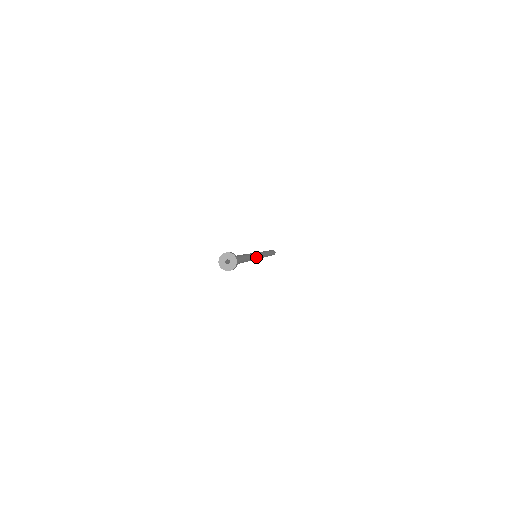
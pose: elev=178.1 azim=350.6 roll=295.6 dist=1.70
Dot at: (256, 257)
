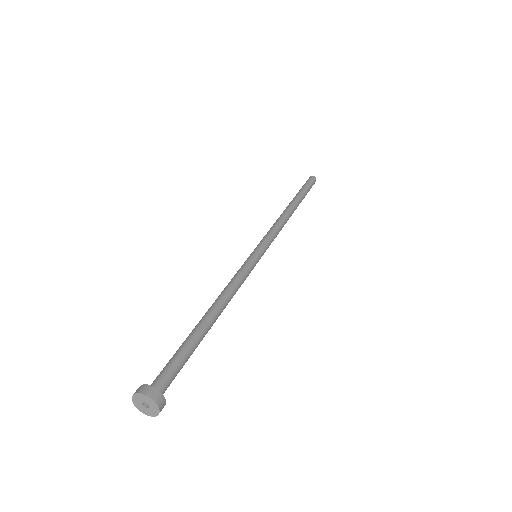
Dot at: (248, 267)
